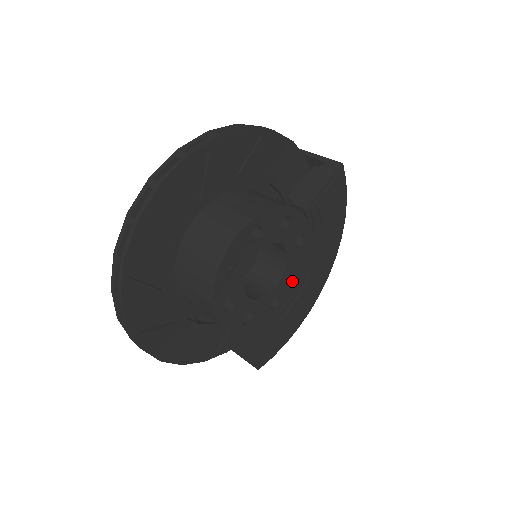
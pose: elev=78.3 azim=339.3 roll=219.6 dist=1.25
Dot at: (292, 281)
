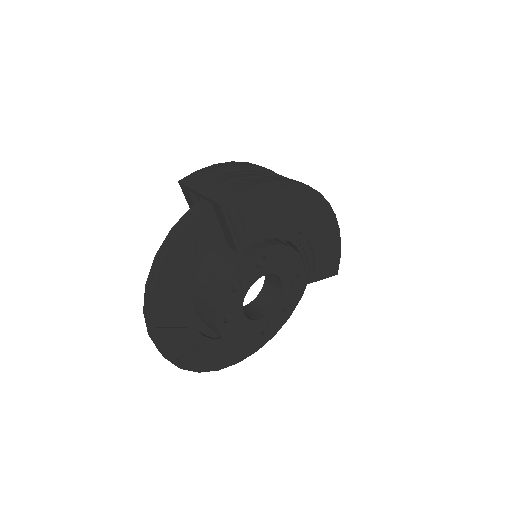
Dot at: (289, 261)
